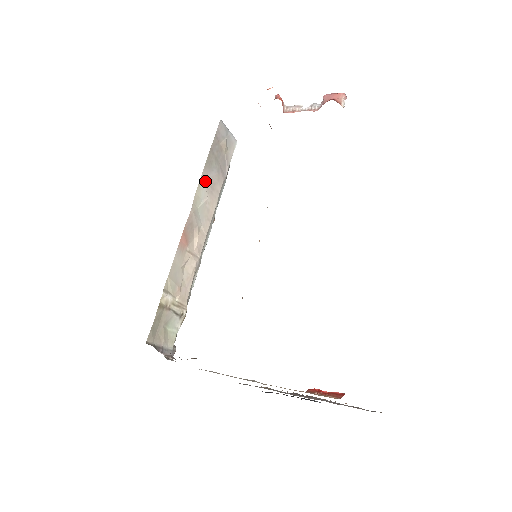
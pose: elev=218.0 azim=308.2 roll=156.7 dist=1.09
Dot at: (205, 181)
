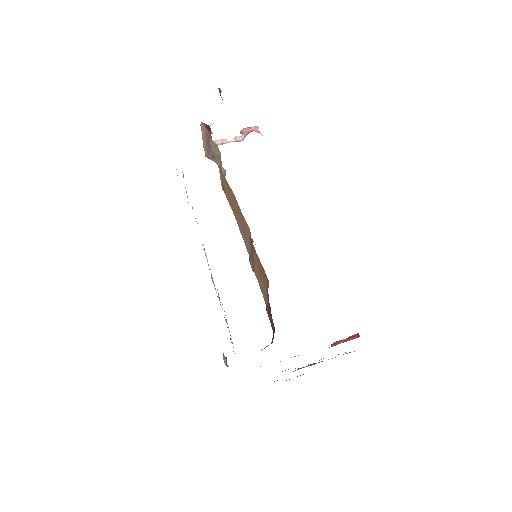
Dot at: occluded
